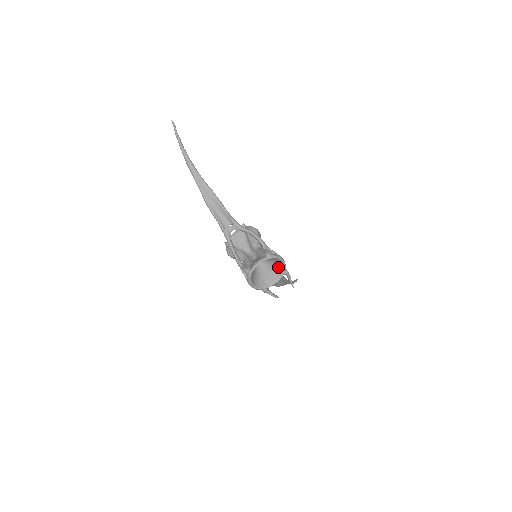
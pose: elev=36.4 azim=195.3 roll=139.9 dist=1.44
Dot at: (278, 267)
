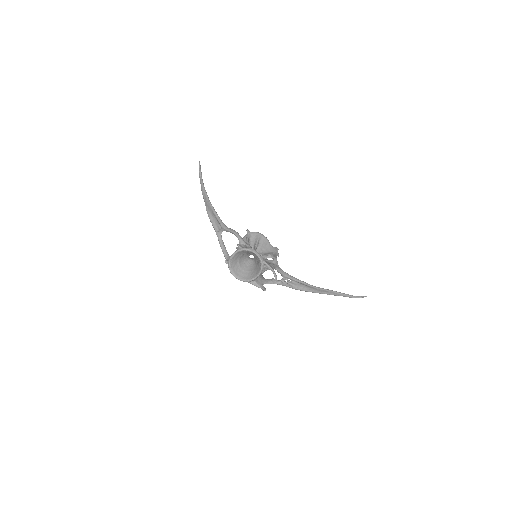
Dot at: (258, 261)
